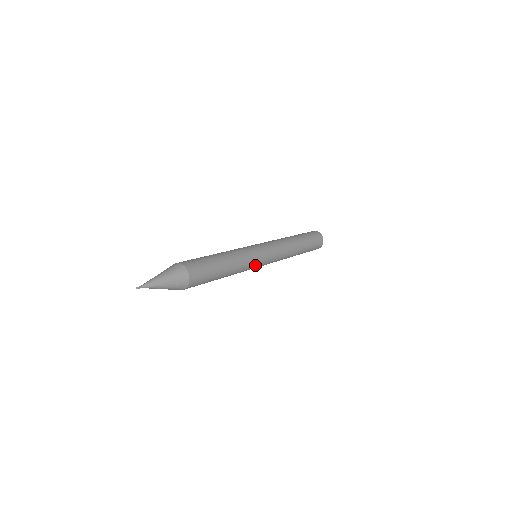
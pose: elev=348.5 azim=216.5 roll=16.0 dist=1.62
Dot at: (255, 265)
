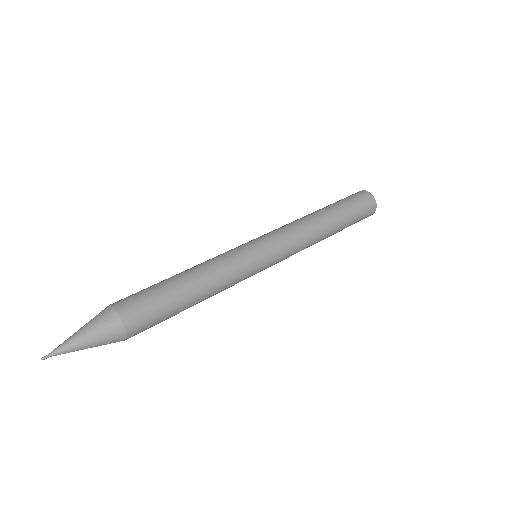
Dot at: (248, 277)
